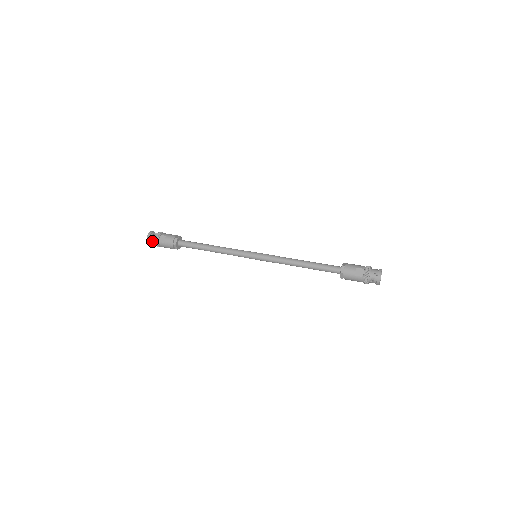
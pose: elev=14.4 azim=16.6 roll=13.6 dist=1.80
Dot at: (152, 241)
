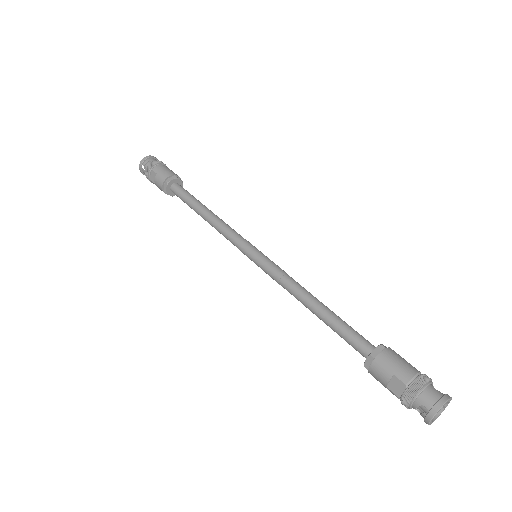
Dot at: occluded
